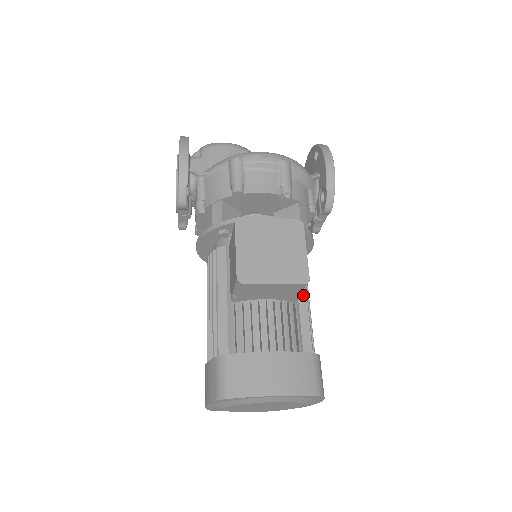
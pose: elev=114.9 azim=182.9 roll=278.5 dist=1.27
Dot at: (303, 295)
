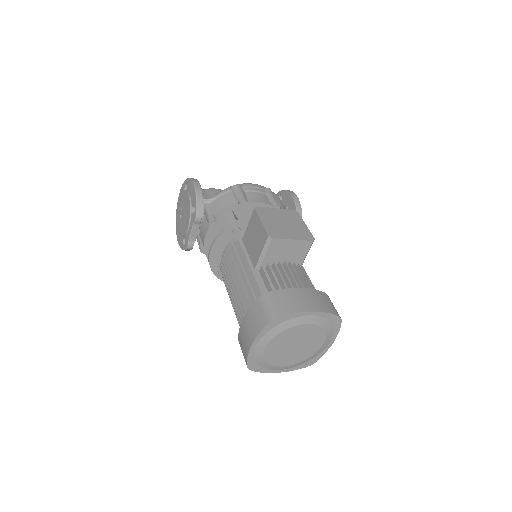
Dot at: occluded
